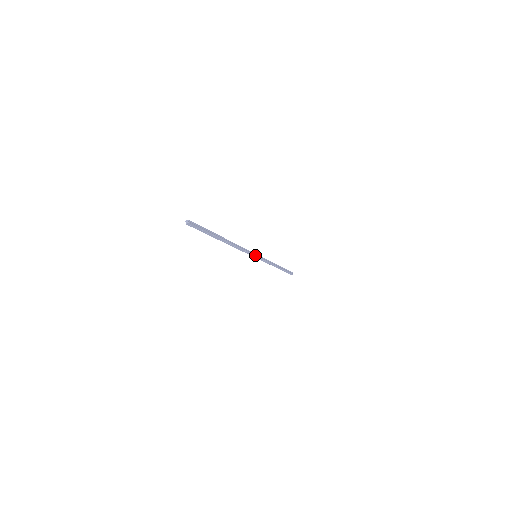
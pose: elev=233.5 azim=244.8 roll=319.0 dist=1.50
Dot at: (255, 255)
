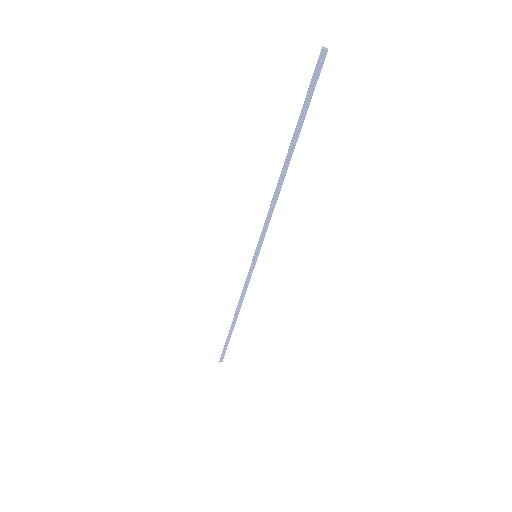
Dot at: occluded
